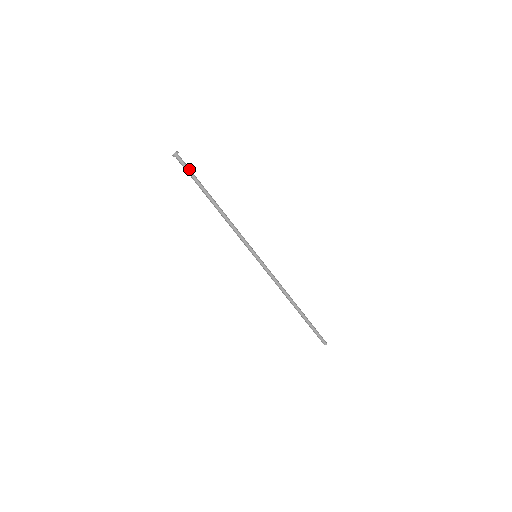
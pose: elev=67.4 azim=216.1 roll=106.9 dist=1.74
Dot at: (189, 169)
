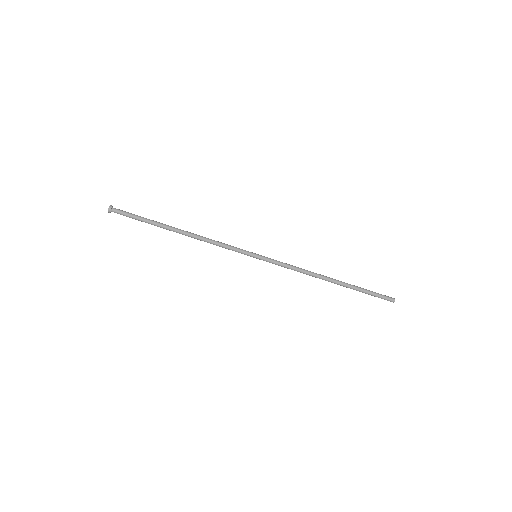
Dot at: (132, 215)
